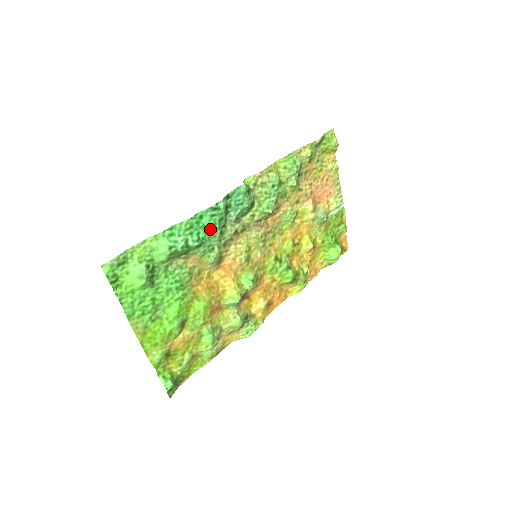
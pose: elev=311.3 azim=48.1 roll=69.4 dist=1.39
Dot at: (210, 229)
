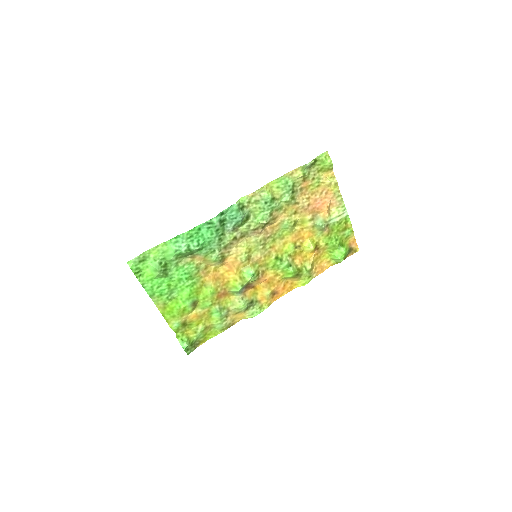
Dot at: (208, 237)
